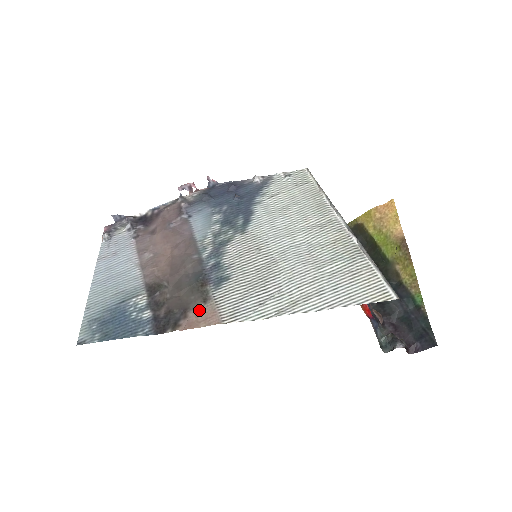
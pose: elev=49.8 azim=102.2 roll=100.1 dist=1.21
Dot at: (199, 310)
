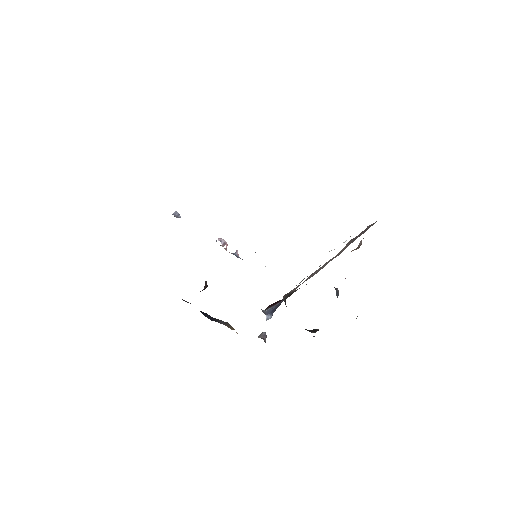
Dot at: occluded
